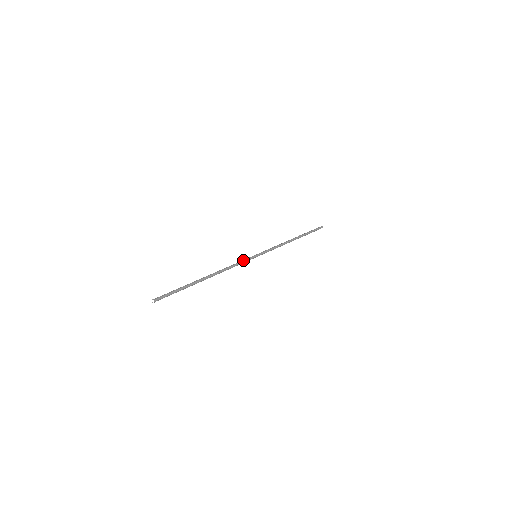
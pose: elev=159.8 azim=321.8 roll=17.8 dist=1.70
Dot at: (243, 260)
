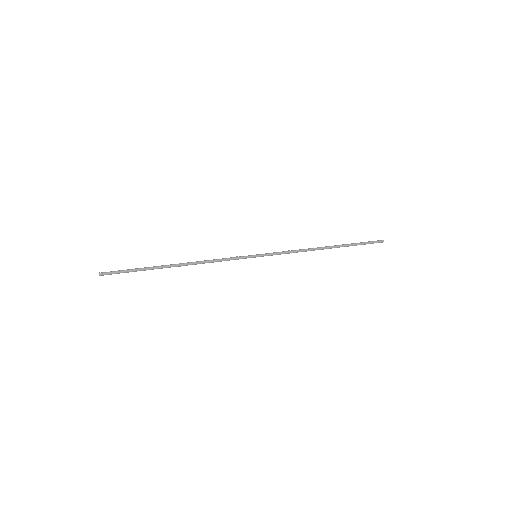
Dot at: (234, 257)
